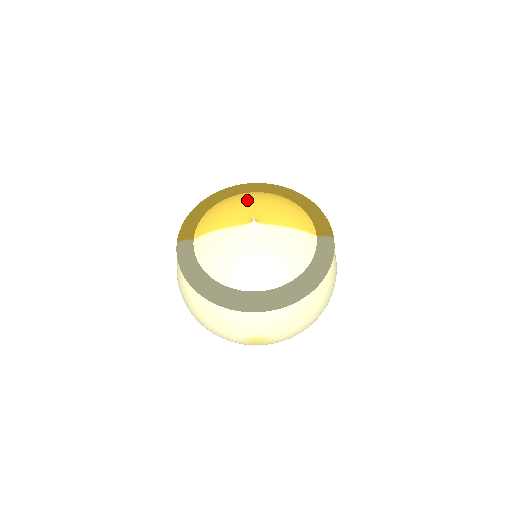
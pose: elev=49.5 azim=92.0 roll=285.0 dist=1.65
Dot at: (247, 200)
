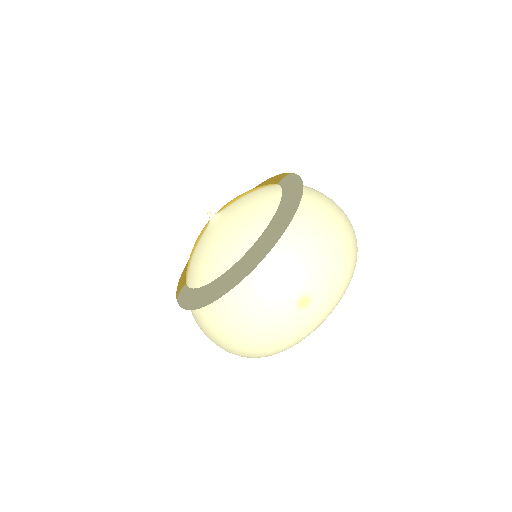
Dot at: occluded
